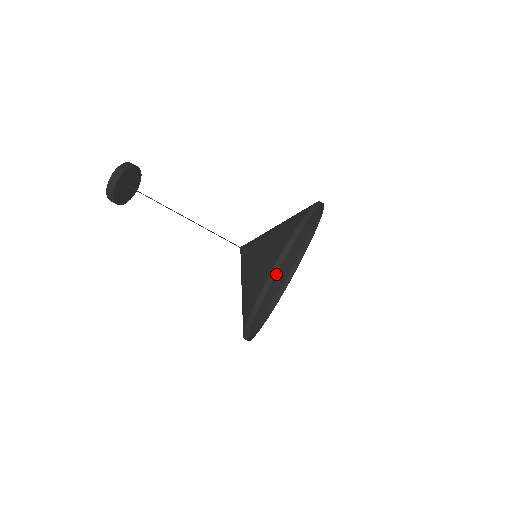
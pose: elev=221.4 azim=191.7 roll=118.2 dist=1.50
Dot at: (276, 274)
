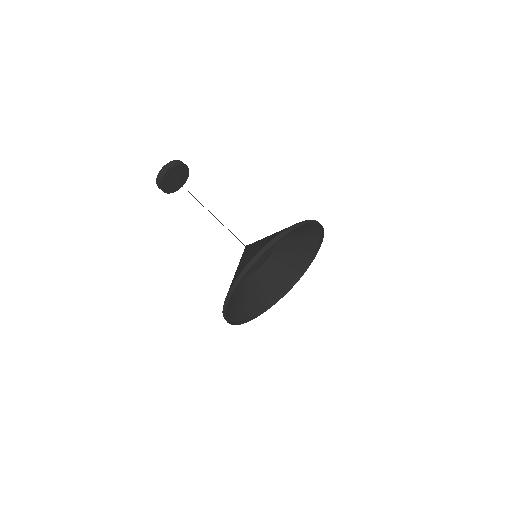
Dot at: (302, 243)
